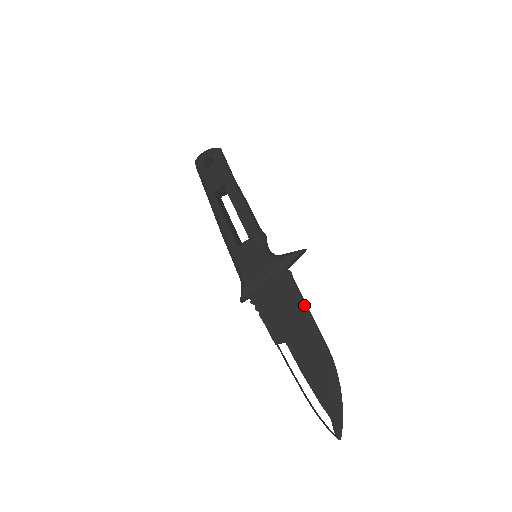
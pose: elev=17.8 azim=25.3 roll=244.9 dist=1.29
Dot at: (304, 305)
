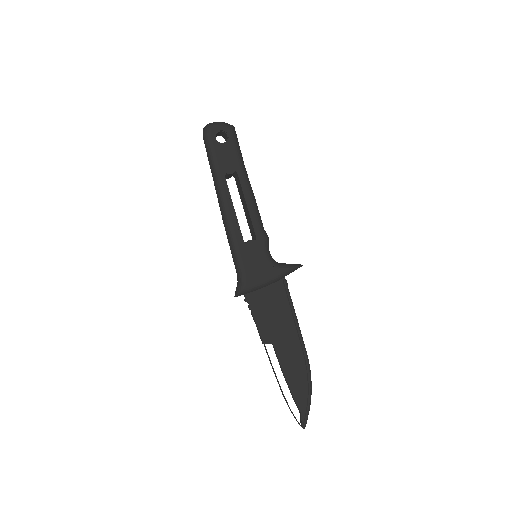
Dot at: (294, 315)
